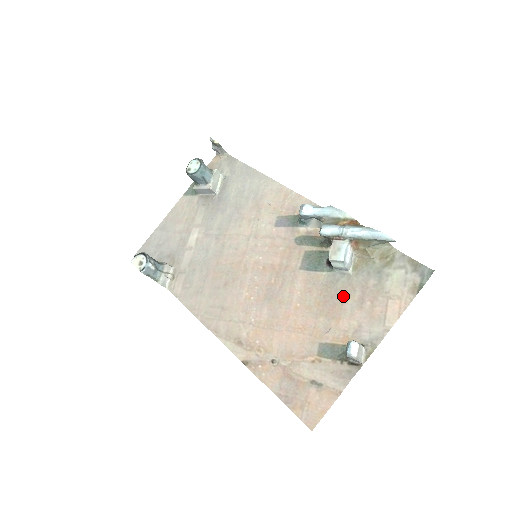
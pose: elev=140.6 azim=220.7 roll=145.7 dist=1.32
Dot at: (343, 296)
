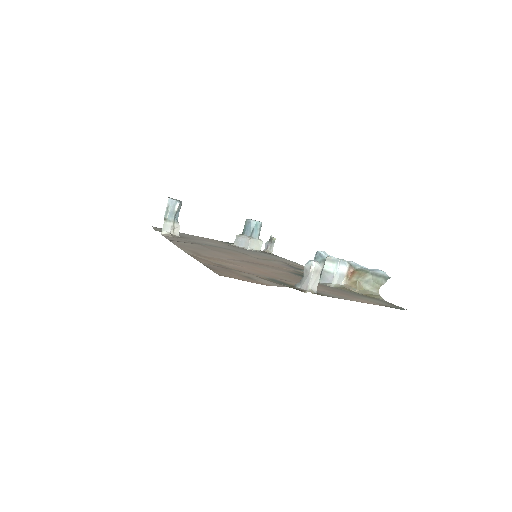
Dot at: occluded
